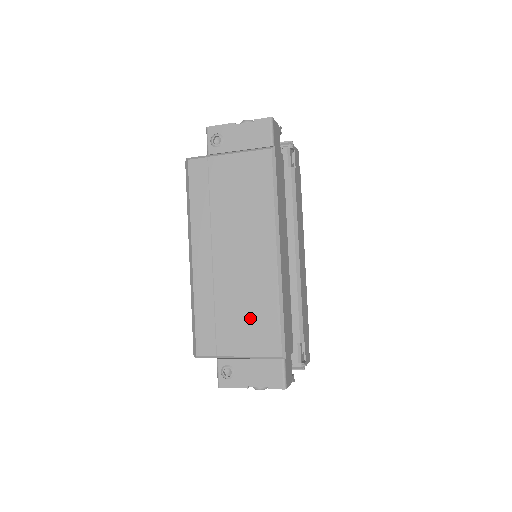
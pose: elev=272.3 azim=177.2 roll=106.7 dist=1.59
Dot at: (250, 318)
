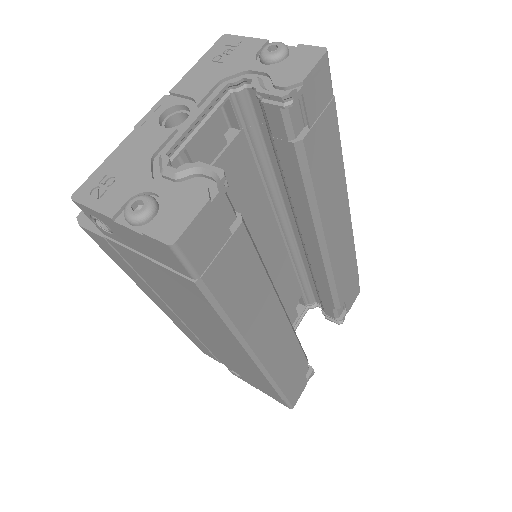
Dot at: (241, 368)
